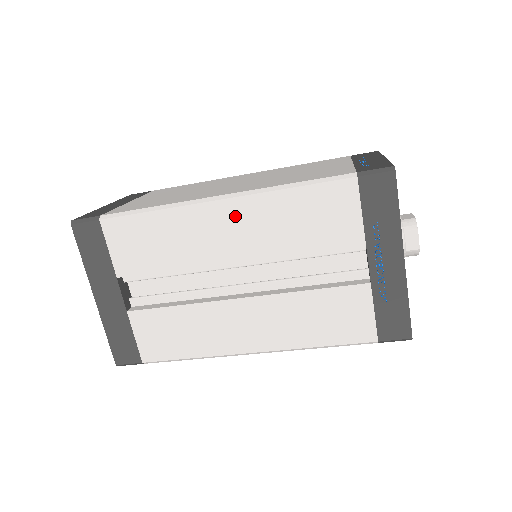
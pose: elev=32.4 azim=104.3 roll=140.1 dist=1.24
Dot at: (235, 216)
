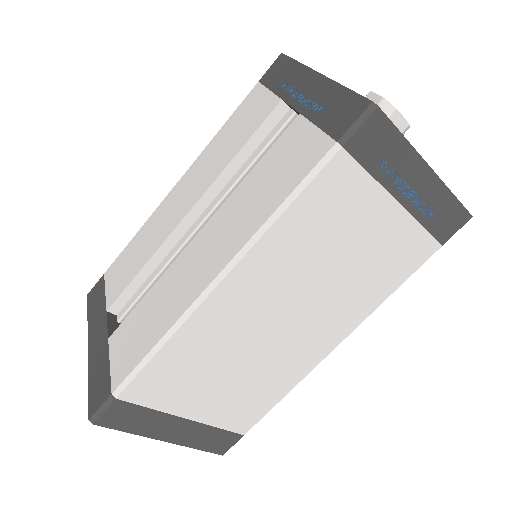
Dot at: (186, 184)
